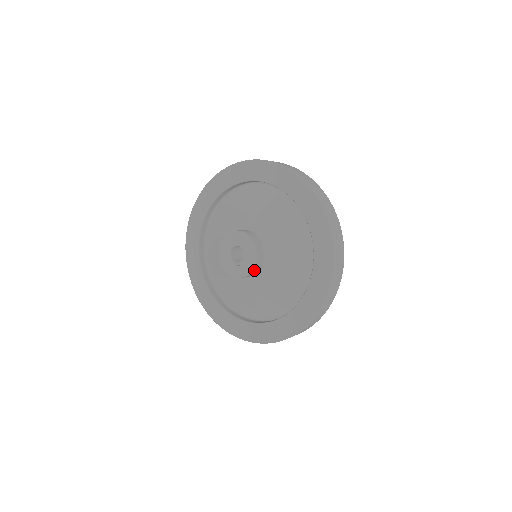
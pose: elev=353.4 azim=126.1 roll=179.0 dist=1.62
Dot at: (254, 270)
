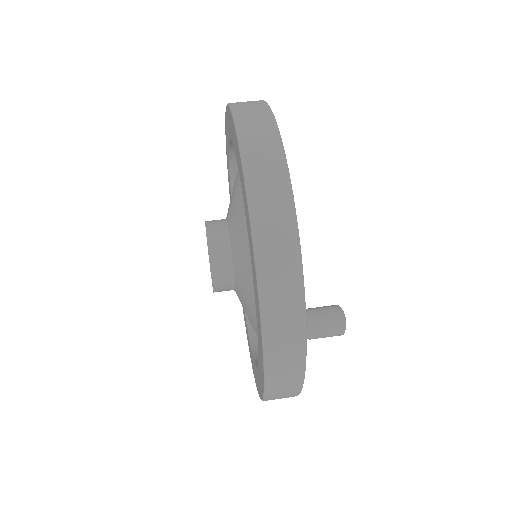
Dot at: (218, 291)
